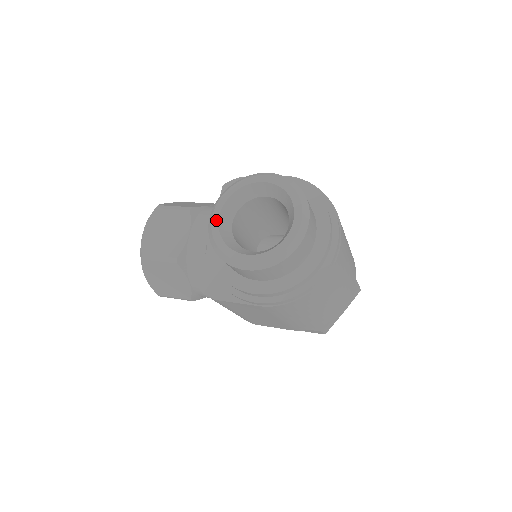
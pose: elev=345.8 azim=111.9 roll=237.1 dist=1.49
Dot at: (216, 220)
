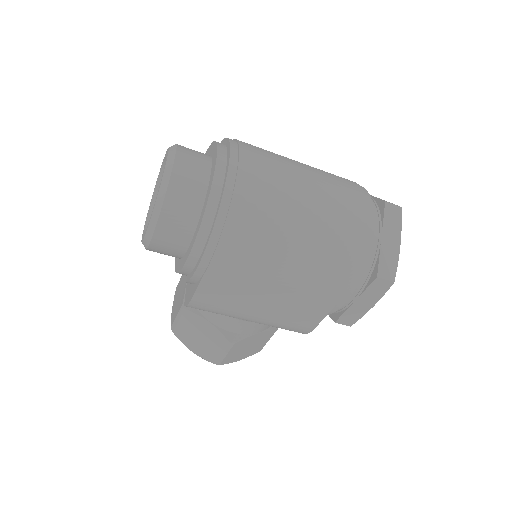
Dot at: (144, 229)
